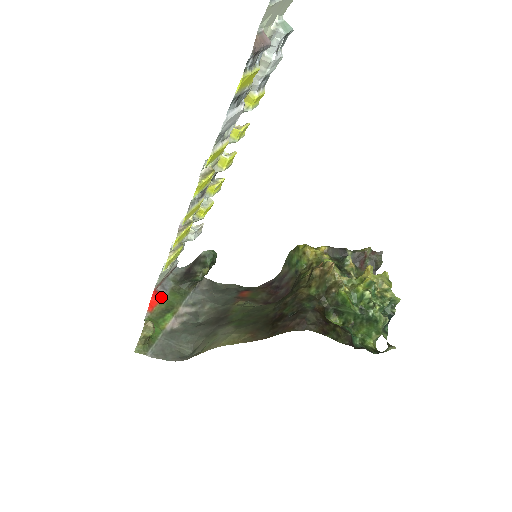
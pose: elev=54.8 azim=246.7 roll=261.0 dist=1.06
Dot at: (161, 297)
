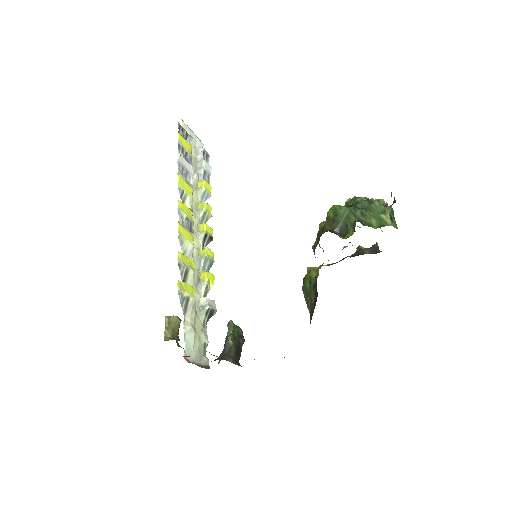
Dot at: occluded
